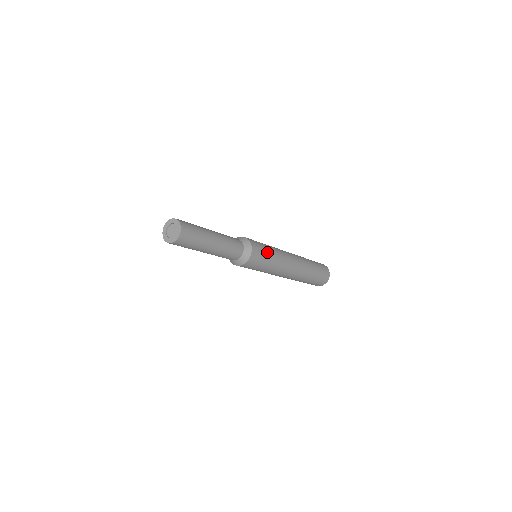
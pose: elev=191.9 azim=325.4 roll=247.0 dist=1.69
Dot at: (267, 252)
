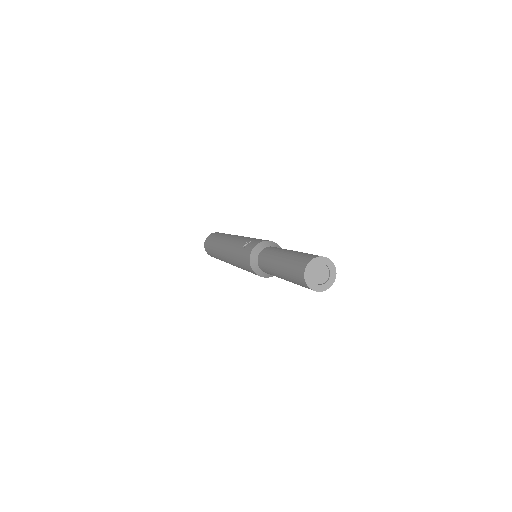
Dot at: occluded
